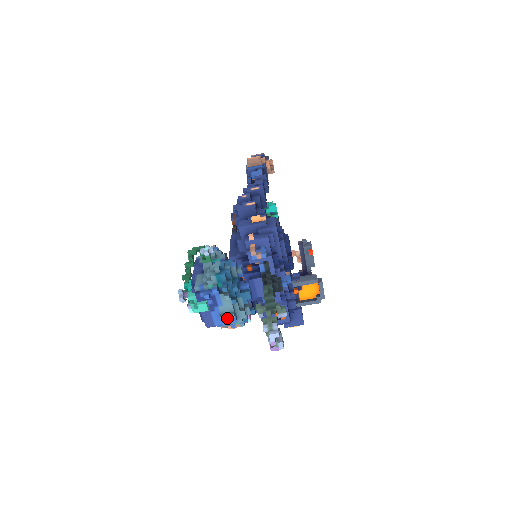
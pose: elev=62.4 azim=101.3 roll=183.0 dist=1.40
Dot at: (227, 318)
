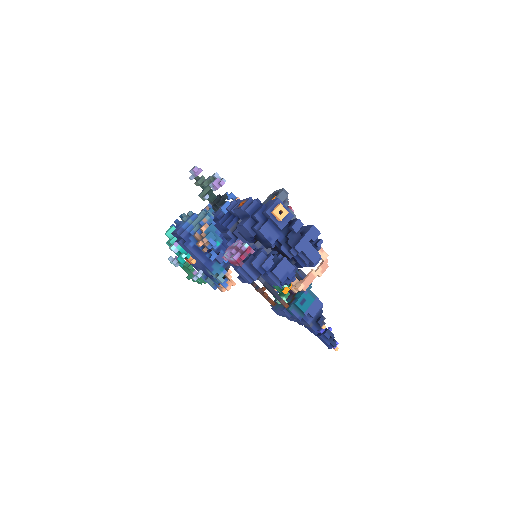
Dot at: (189, 219)
